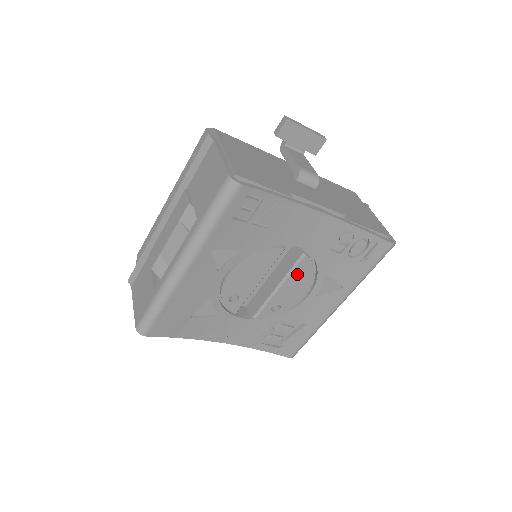
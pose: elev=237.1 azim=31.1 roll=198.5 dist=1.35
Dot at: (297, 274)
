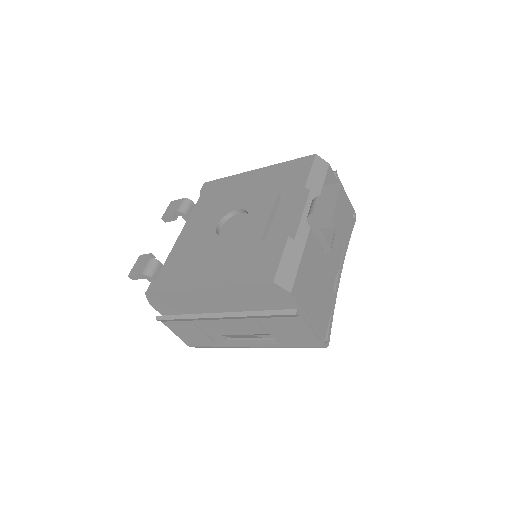
Dot at: occluded
